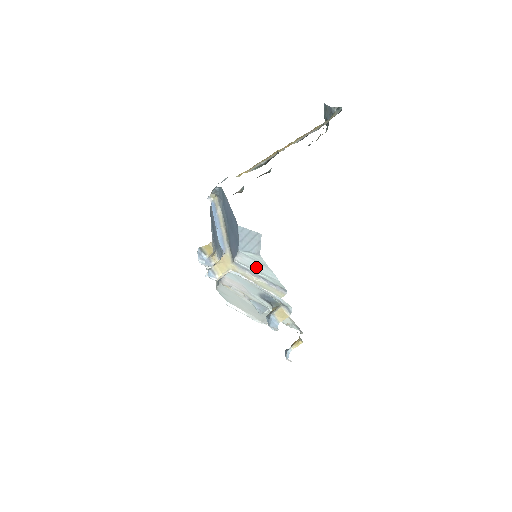
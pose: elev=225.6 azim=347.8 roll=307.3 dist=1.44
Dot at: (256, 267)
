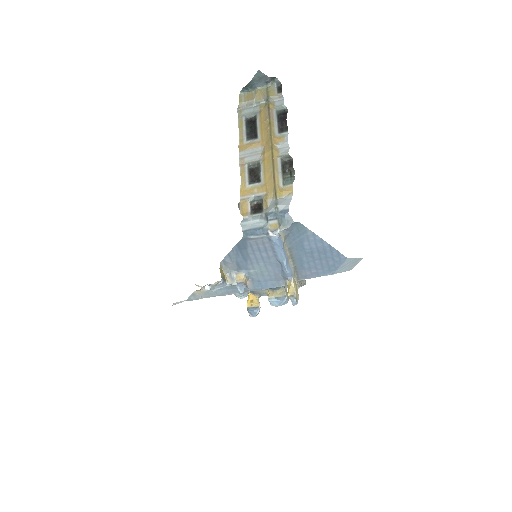
Dot at: occluded
